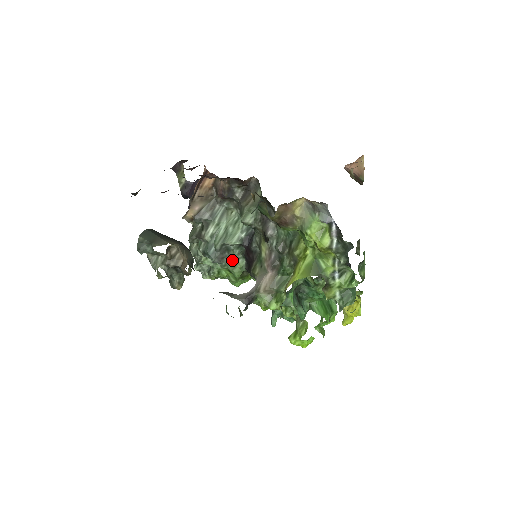
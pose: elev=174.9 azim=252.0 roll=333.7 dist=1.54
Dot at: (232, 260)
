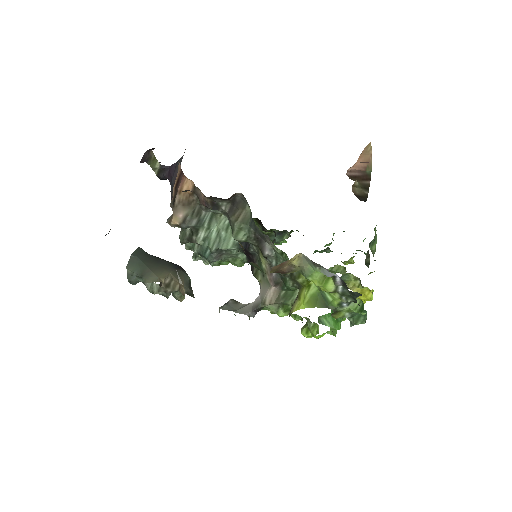
Dot at: (231, 255)
